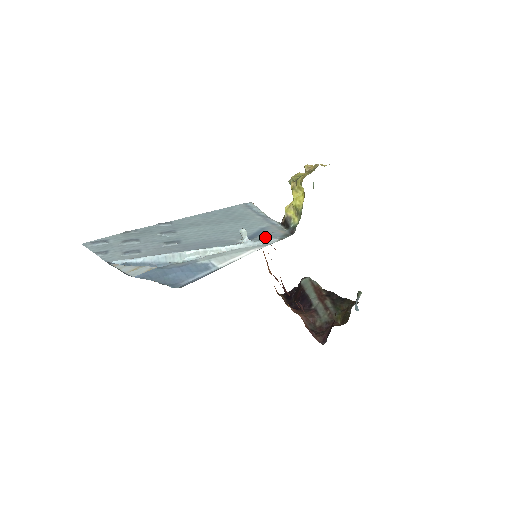
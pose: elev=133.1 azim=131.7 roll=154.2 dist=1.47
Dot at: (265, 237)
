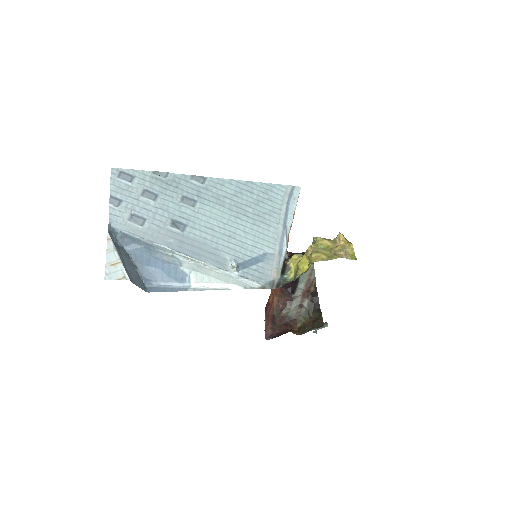
Dot at: (254, 274)
